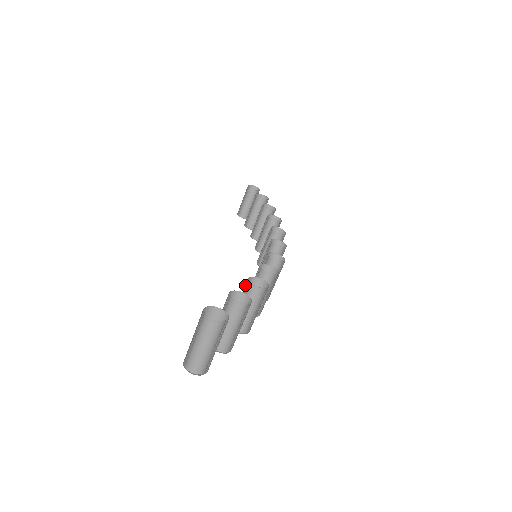
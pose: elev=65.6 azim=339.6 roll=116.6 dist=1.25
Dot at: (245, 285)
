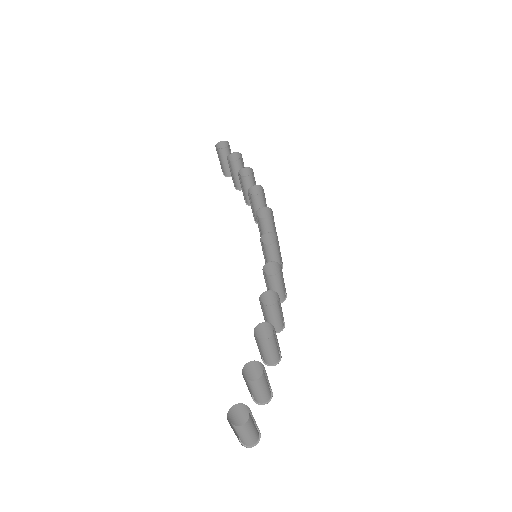
Dot at: (254, 335)
